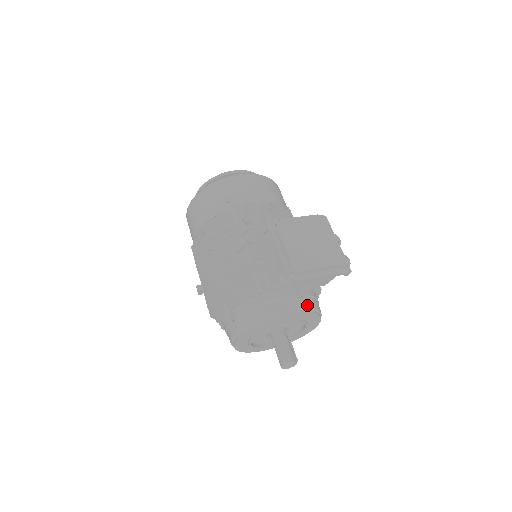
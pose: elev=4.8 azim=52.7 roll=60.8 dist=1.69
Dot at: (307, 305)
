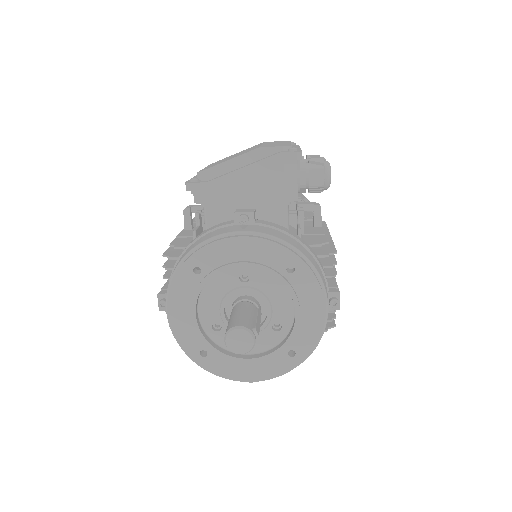
Dot at: (249, 230)
